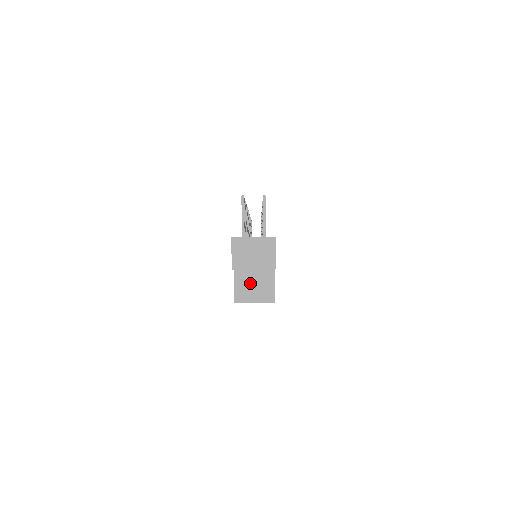
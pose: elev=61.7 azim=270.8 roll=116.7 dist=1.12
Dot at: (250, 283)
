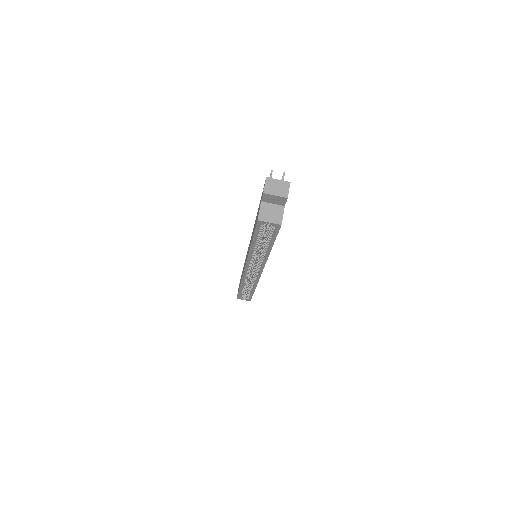
Dot at: (269, 211)
